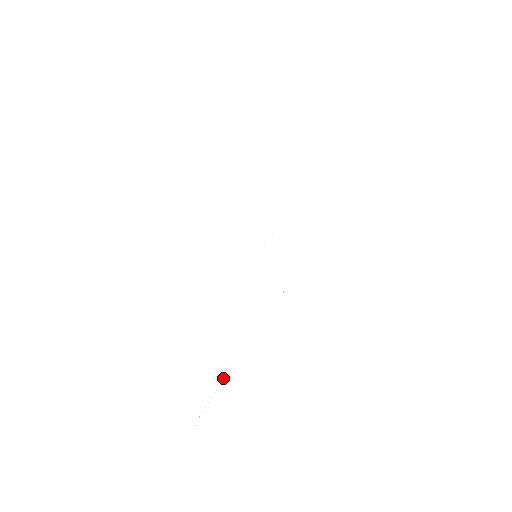
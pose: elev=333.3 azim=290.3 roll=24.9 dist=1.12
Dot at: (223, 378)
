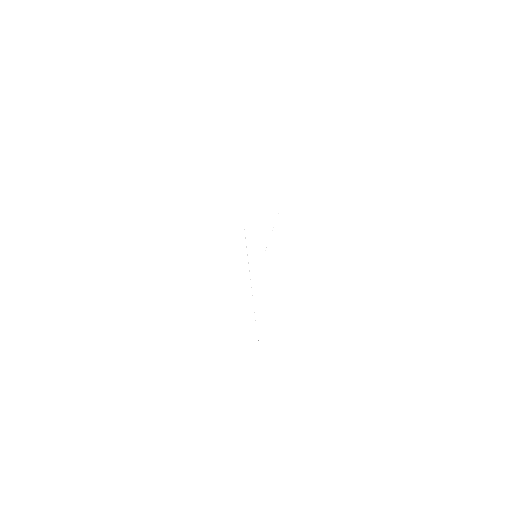
Dot at: occluded
